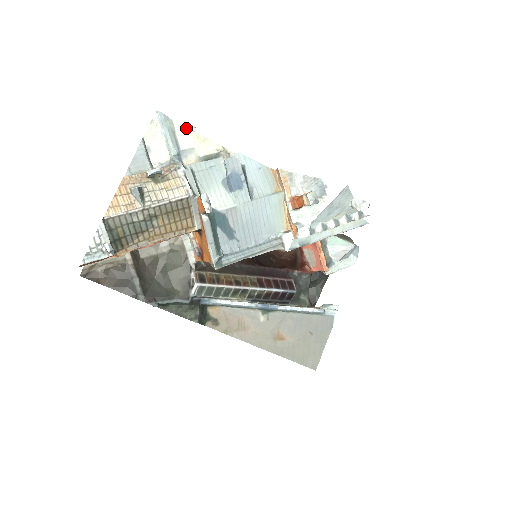
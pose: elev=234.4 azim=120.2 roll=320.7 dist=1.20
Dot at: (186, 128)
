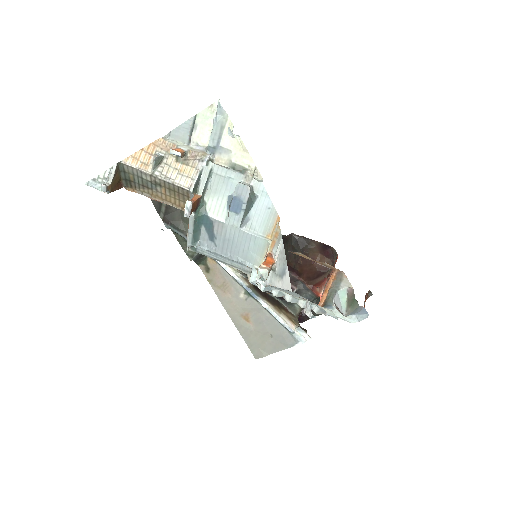
Dot at: (228, 133)
